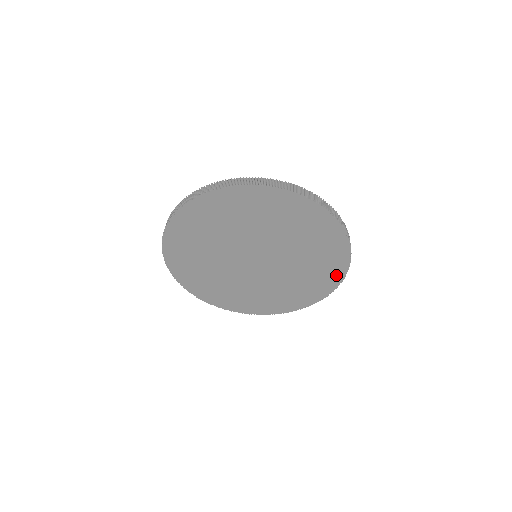
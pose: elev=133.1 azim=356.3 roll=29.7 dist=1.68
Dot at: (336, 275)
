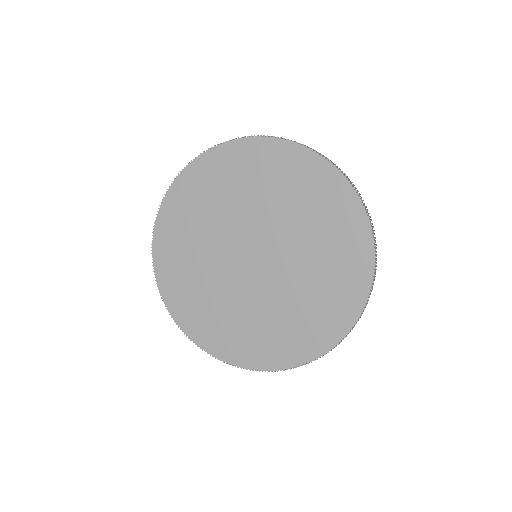
Dot at: (292, 356)
